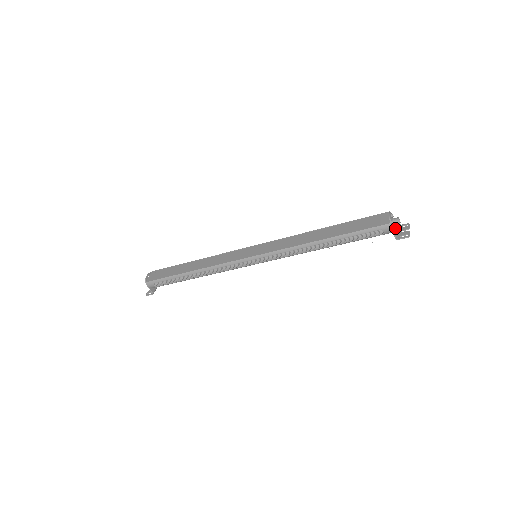
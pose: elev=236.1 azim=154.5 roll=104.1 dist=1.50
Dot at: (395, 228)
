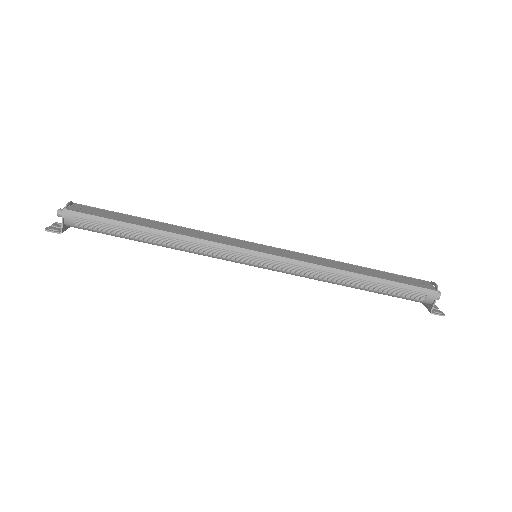
Dot at: occluded
